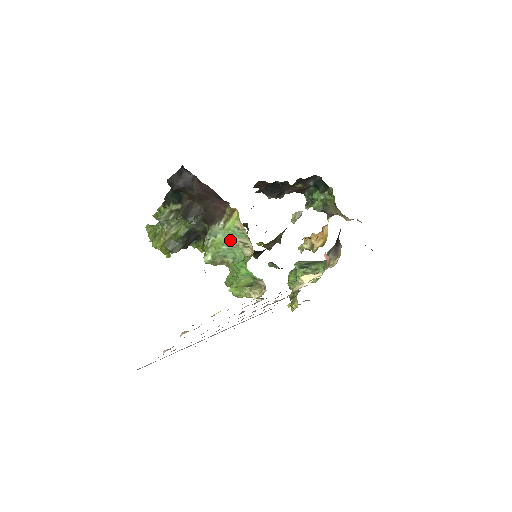
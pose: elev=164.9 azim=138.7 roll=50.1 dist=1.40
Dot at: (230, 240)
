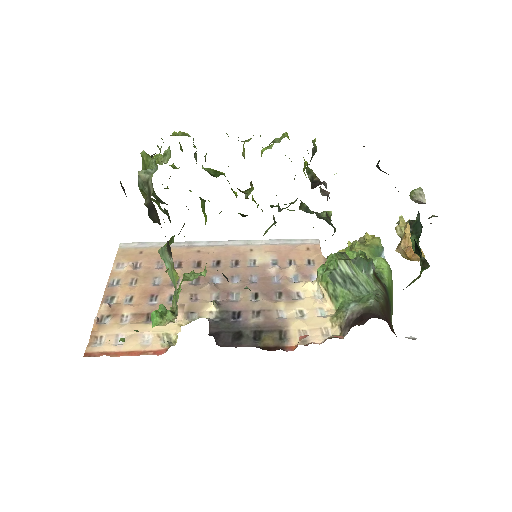
Dot at: occluded
